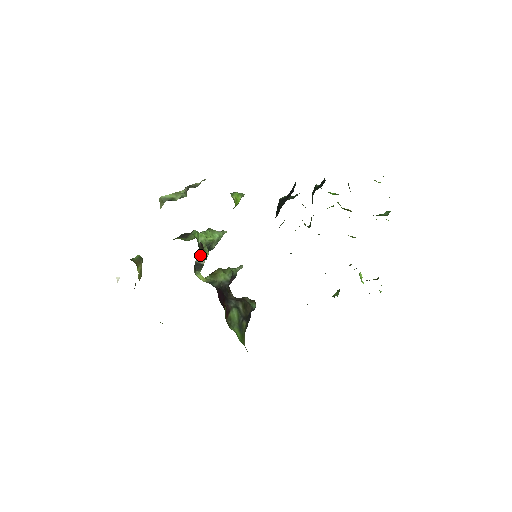
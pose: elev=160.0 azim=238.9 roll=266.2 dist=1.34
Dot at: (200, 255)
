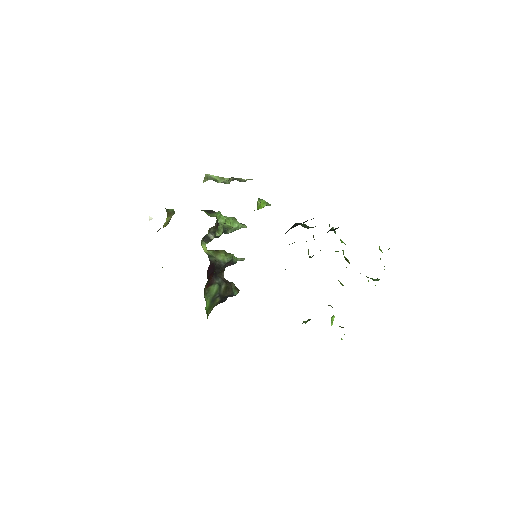
Dot at: (212, 231)
